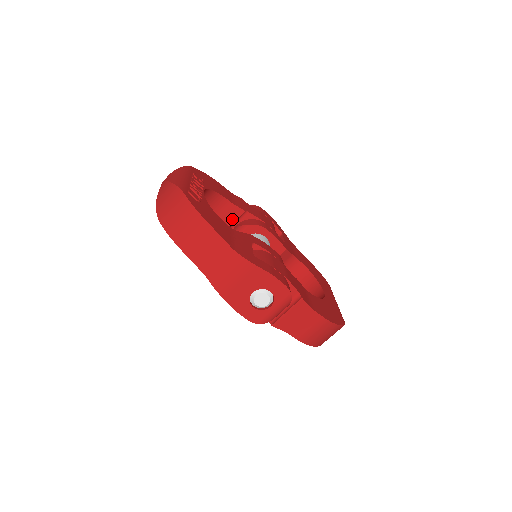
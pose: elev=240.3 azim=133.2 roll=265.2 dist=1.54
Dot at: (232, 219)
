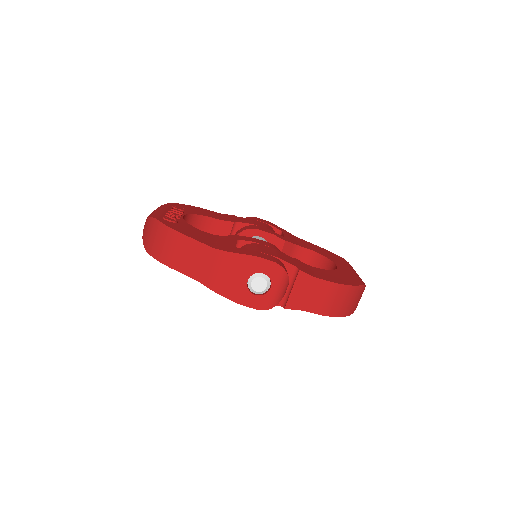
Dot at: (226, 234)
